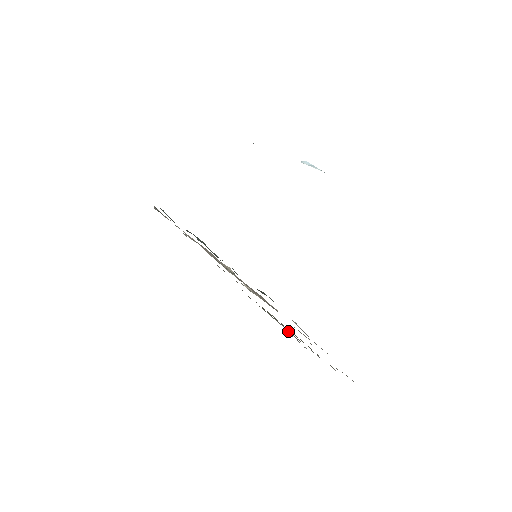
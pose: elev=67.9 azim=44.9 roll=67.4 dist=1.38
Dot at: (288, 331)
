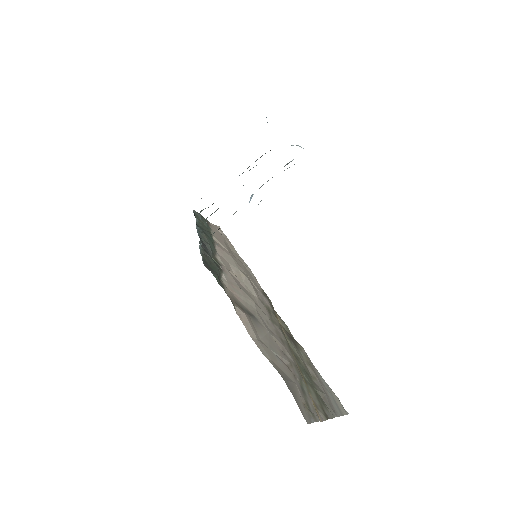
Dot at: (311, 372)
